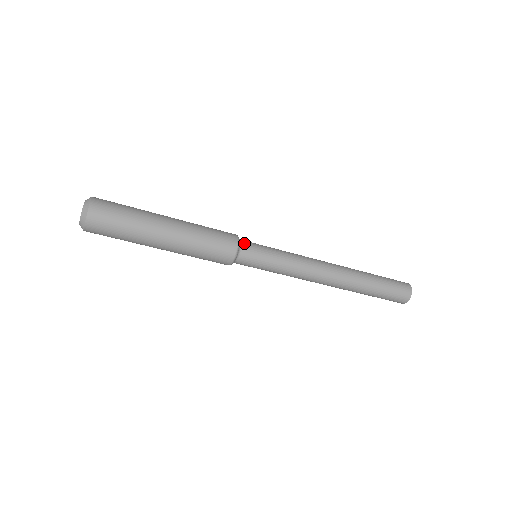
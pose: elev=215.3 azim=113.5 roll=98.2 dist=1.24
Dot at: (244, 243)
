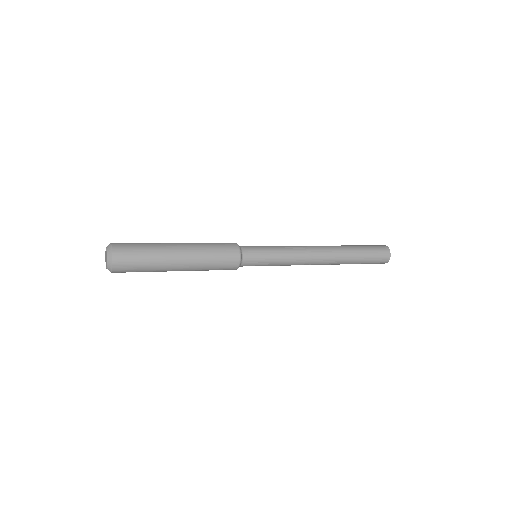
Dot at: (245, 263)
